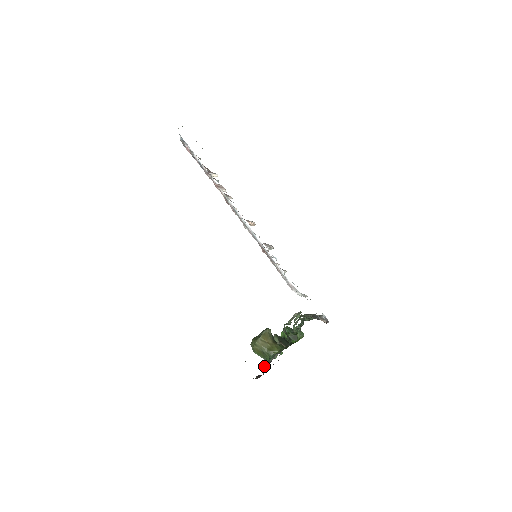
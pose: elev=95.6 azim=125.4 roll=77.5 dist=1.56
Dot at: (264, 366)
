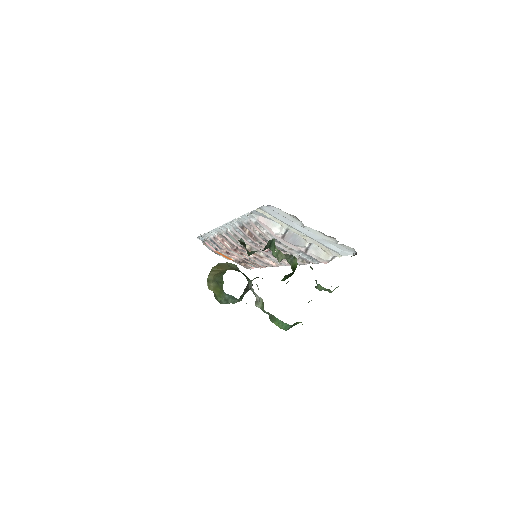
Dot at: occluded
